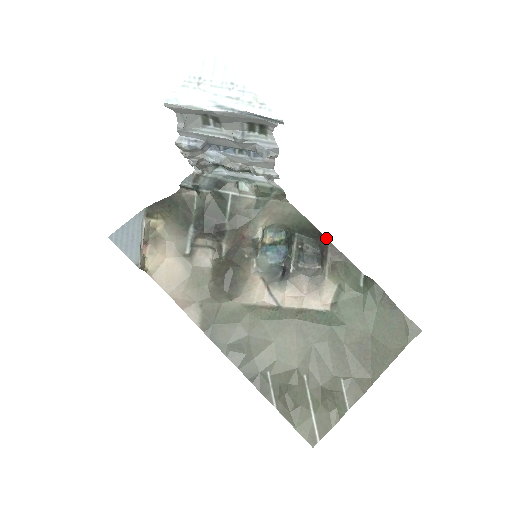
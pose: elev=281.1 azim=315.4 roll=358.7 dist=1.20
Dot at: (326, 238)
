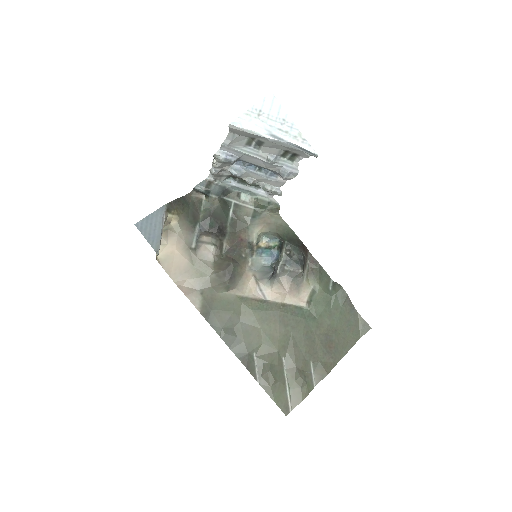
Dot at: occluded
